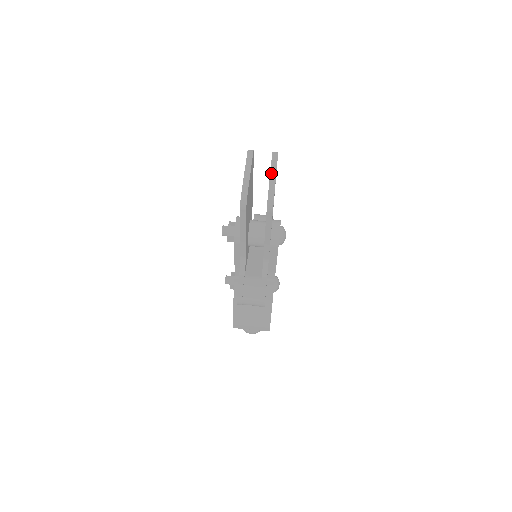
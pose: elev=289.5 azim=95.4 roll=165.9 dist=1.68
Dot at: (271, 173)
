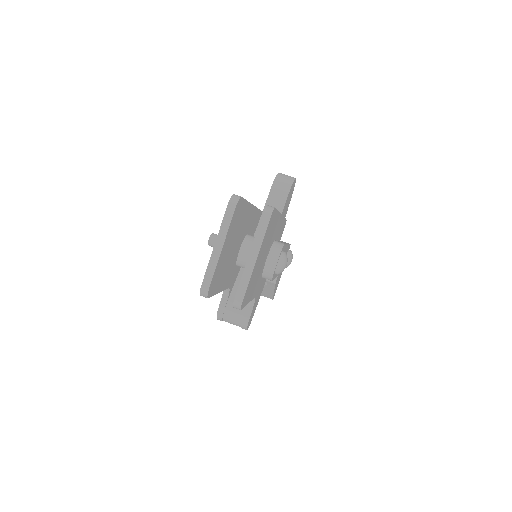
Dot at: (251, 253)
